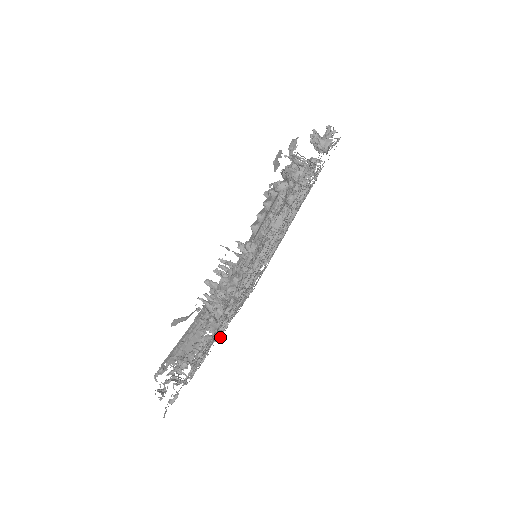
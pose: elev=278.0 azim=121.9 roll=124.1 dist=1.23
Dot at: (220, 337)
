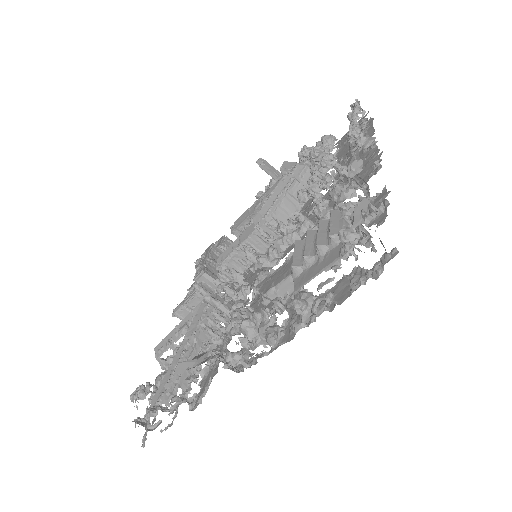
Dot at: occluded
